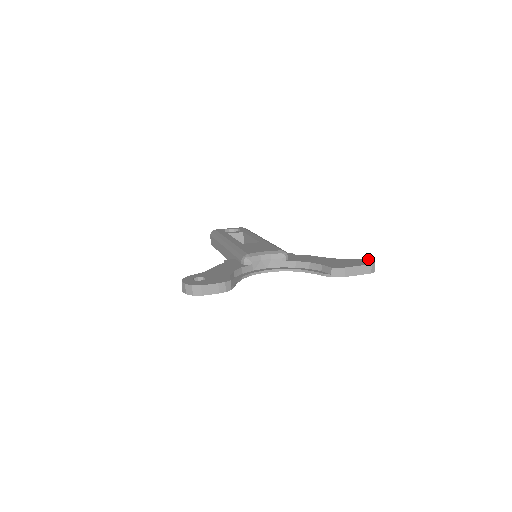
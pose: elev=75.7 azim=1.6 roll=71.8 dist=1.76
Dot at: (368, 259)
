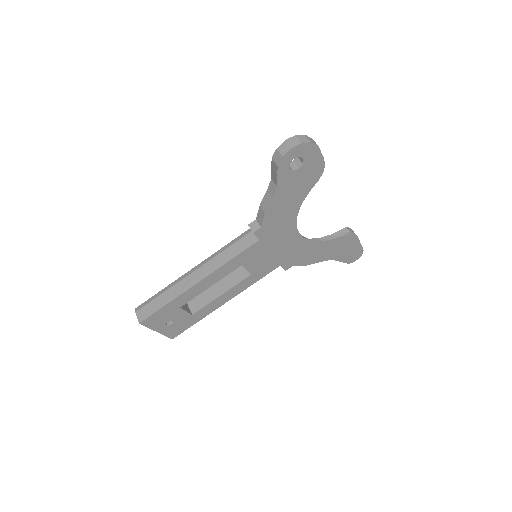
Dot at: occluded
